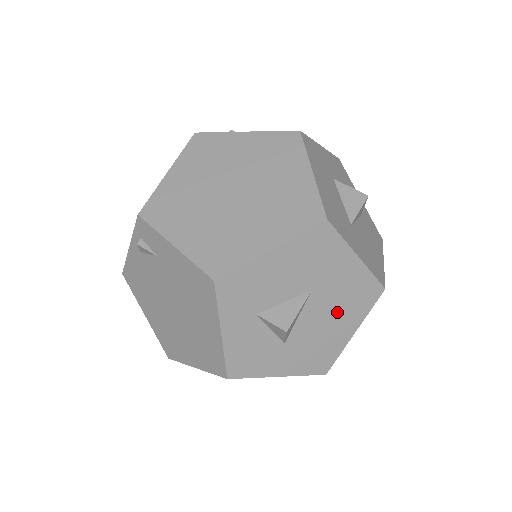
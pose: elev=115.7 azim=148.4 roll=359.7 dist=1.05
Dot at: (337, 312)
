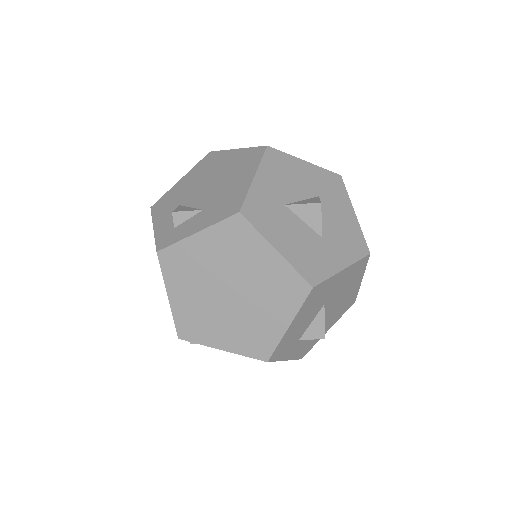
Dot at: (346, 289)
